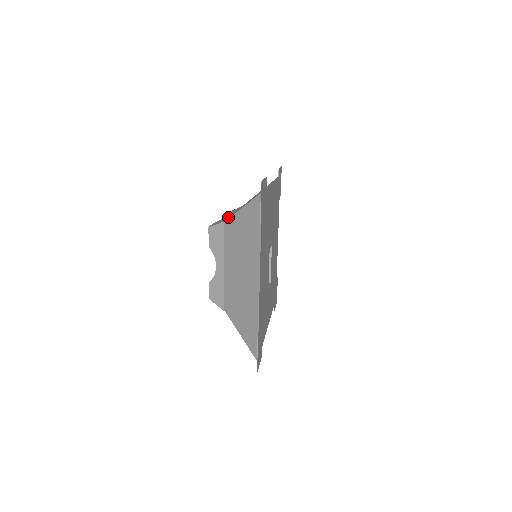
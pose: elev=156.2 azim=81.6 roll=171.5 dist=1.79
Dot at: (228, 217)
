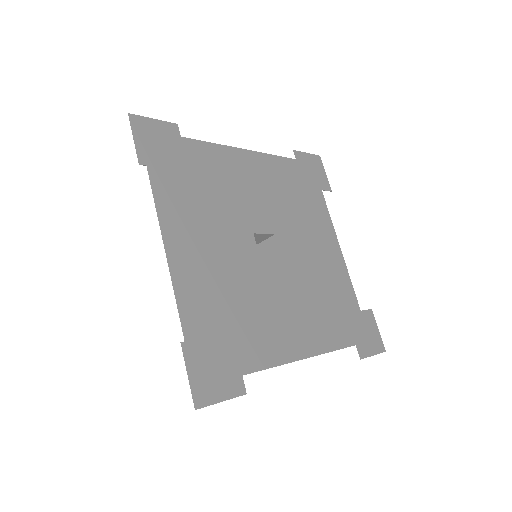
Dot at: occluded
